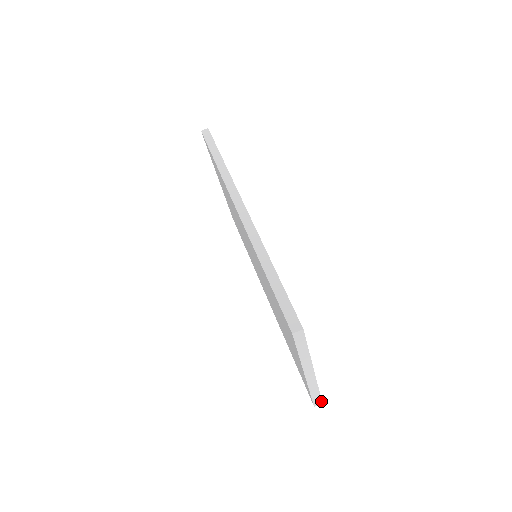
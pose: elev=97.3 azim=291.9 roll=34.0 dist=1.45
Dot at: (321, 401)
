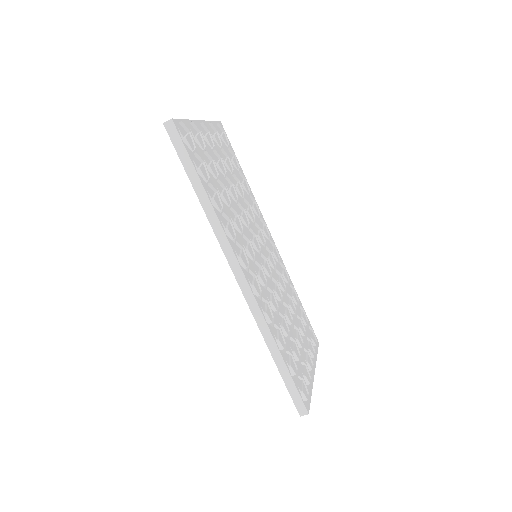
Dot at: (318, 345)
